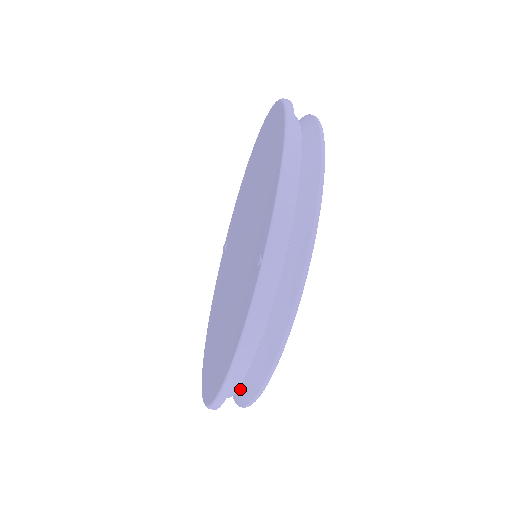
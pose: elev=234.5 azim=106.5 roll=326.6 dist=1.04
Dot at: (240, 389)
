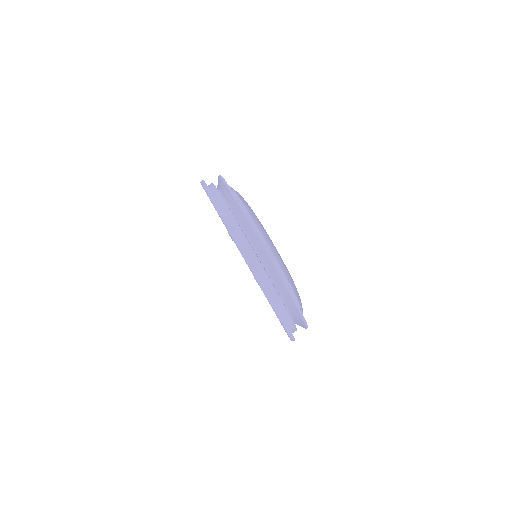
Dot at: (289, 306)
